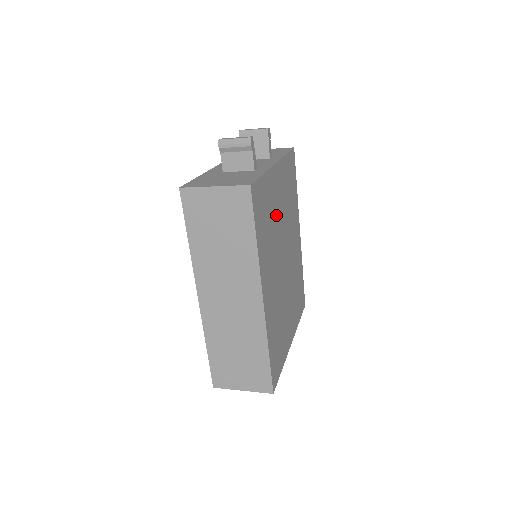
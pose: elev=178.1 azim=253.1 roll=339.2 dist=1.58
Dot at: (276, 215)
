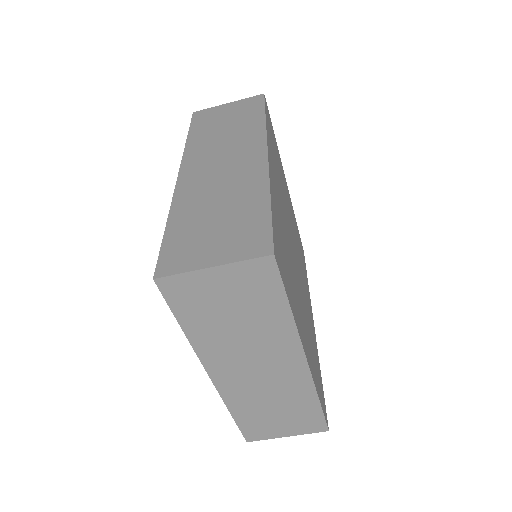
Dot at: (285, 195)
